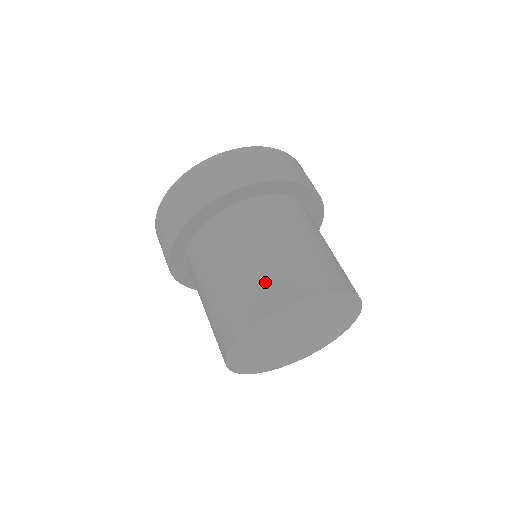
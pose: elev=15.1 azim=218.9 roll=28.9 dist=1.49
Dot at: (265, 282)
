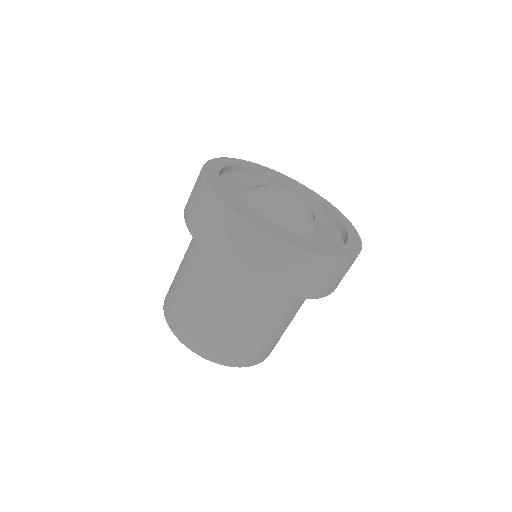
Dot at: (226, 344)
